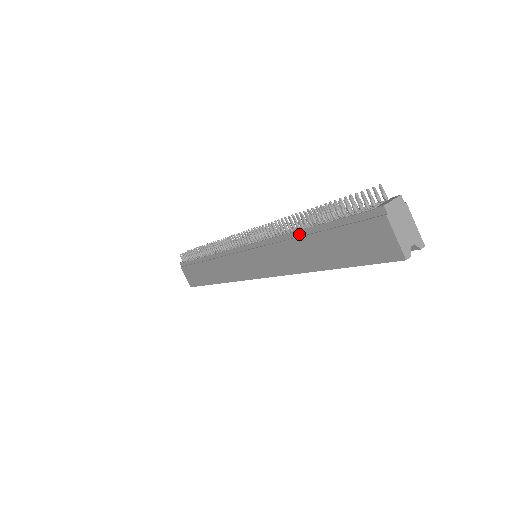
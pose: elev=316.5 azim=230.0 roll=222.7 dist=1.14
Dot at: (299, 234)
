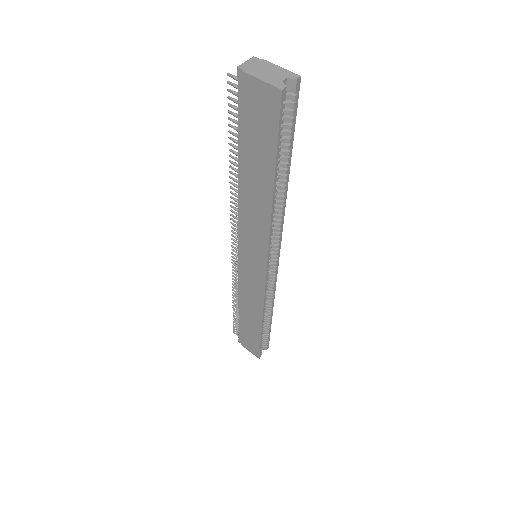
Dot at: (241, 181)
